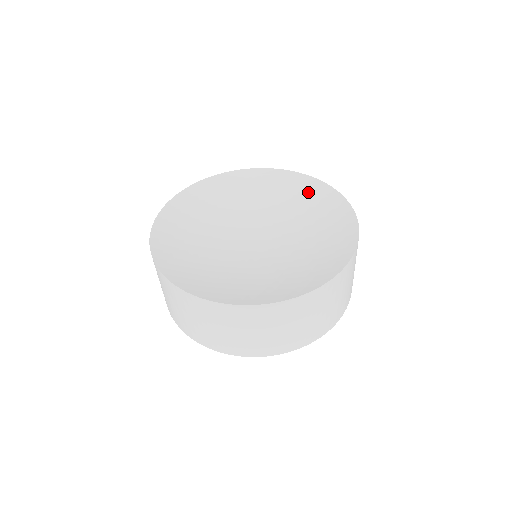
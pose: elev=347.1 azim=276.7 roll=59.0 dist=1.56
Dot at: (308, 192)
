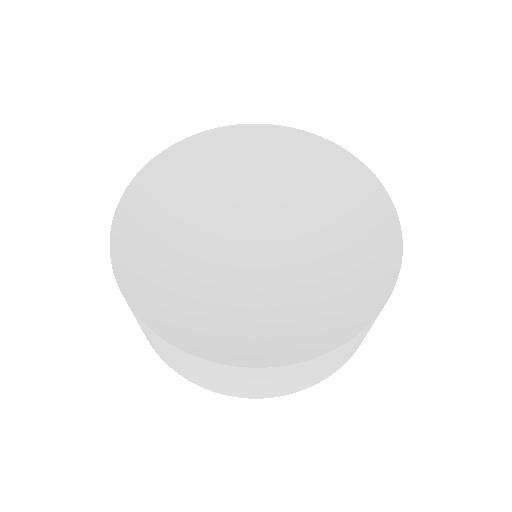
Dot at: (330, 168)
